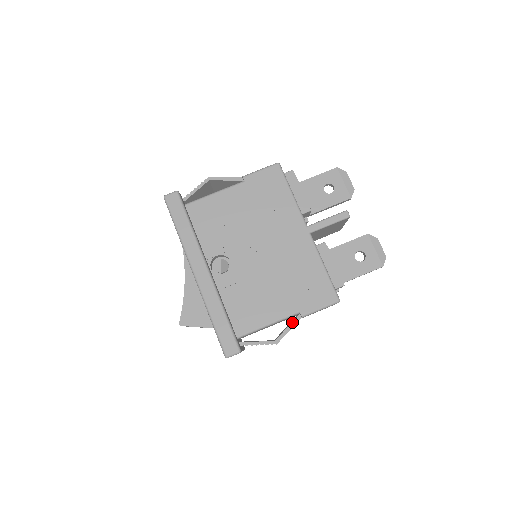
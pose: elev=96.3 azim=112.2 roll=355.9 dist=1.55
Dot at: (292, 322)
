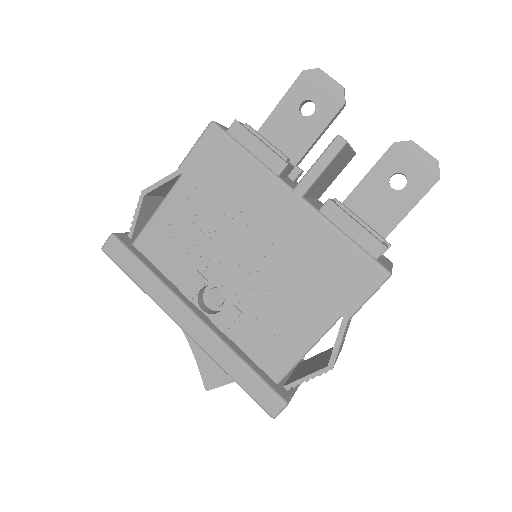
Dot at: (338, 332)
